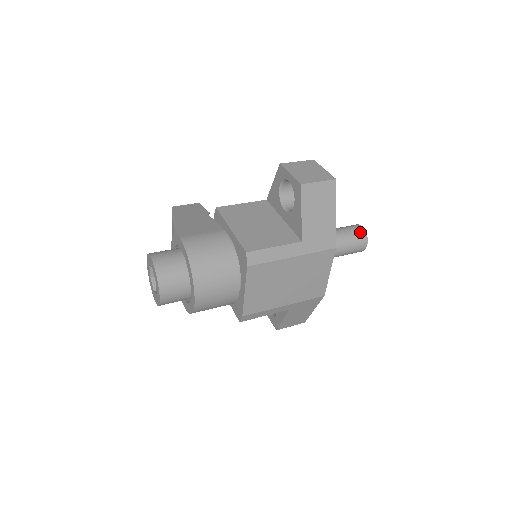
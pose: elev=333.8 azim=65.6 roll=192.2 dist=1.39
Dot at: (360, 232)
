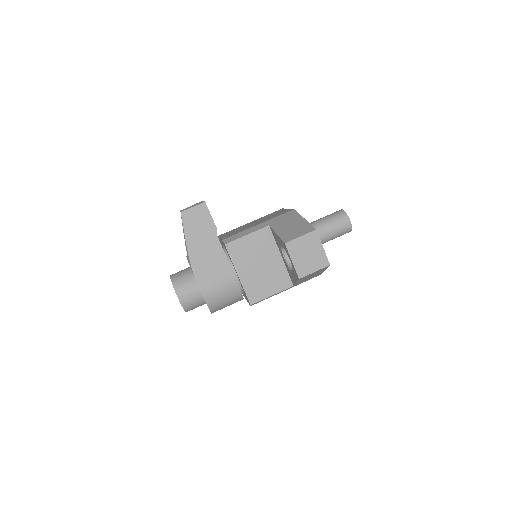
Dot at: (347, 228)
